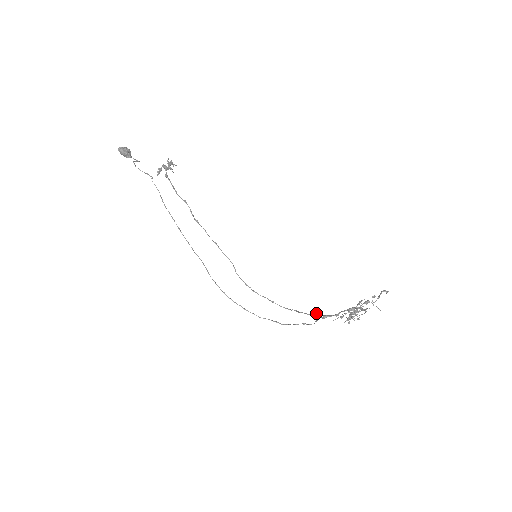
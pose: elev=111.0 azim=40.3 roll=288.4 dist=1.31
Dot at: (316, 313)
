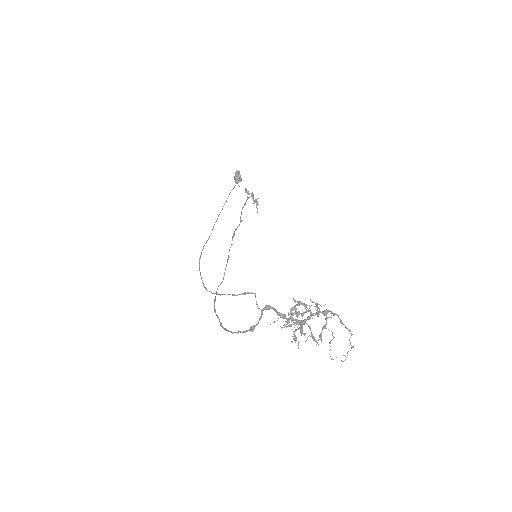
Dot at: occluded
